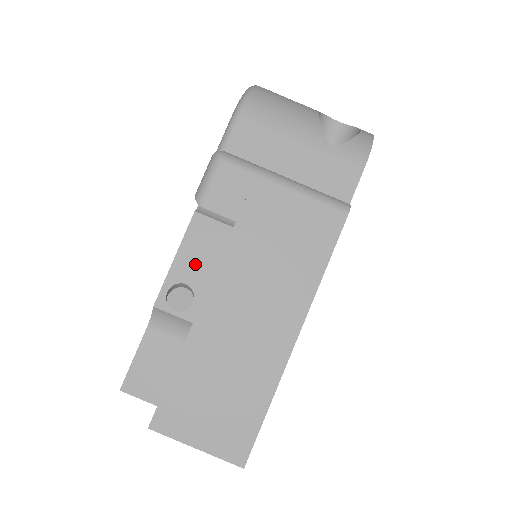
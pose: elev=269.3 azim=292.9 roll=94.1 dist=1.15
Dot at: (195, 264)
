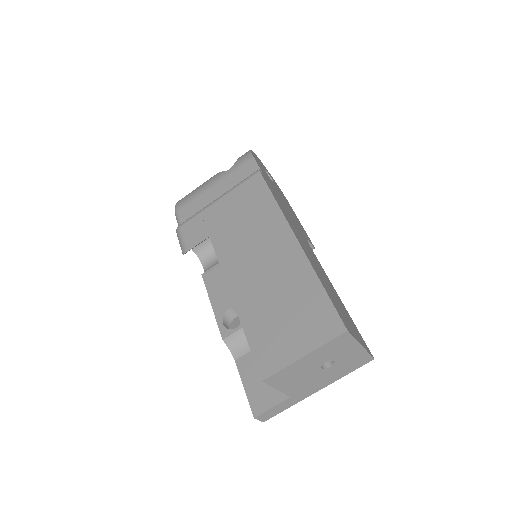
Dot at: (225, 294)
